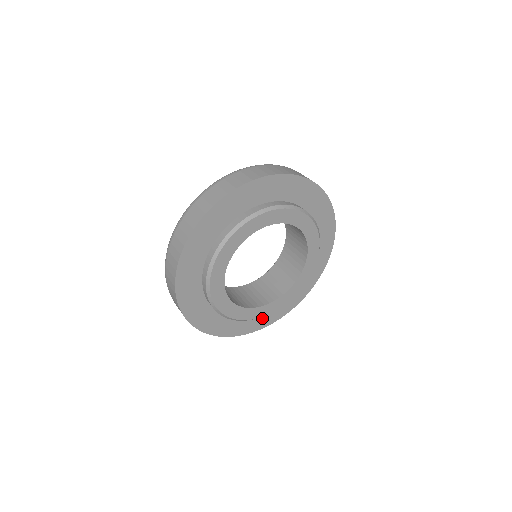
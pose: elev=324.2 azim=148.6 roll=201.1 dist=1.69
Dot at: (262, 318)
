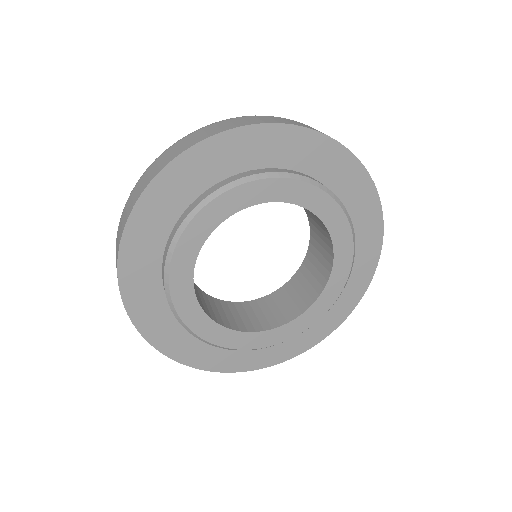
Dot at: (174, 335)
